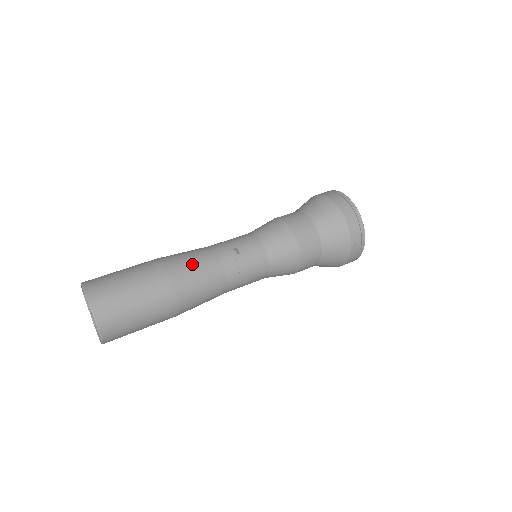
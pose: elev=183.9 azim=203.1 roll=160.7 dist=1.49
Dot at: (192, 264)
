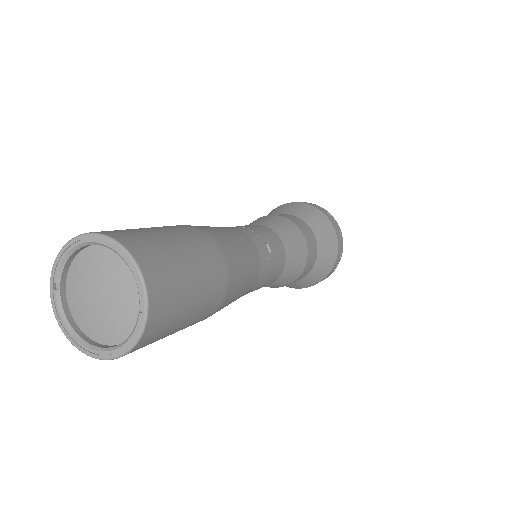
Dot at: (241, 252)
